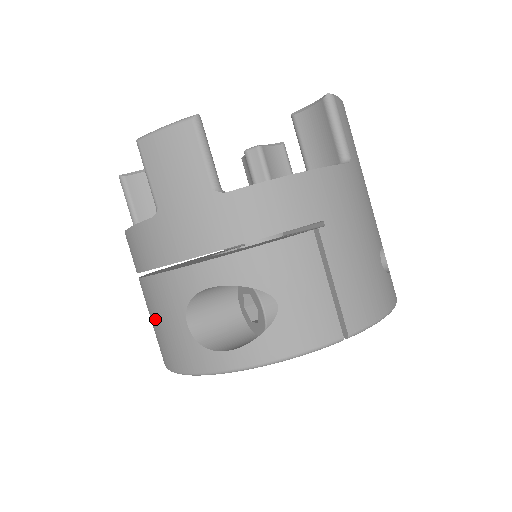
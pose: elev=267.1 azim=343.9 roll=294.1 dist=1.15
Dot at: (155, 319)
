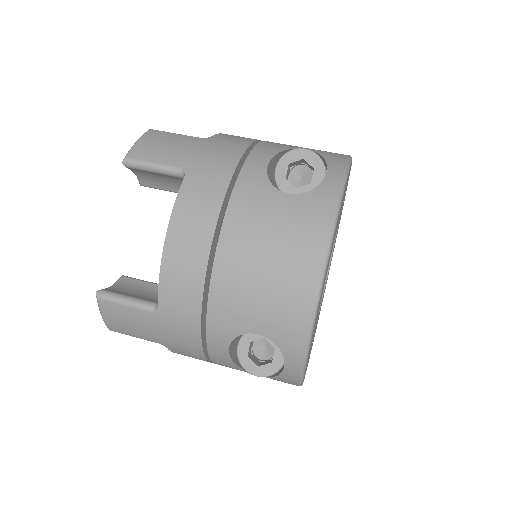
Dot at: (264, 248)
